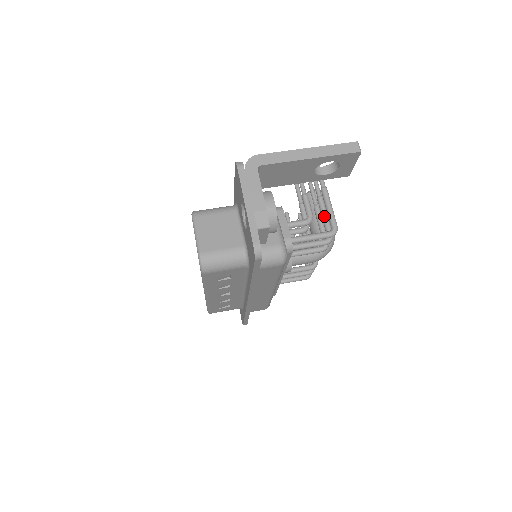
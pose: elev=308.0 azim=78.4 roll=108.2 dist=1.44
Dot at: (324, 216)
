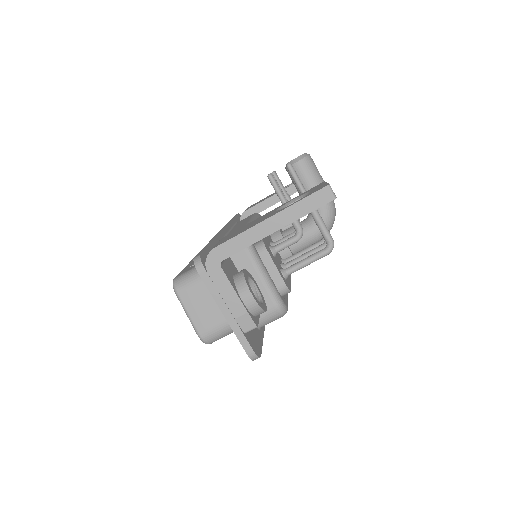
Dot at: occluded
